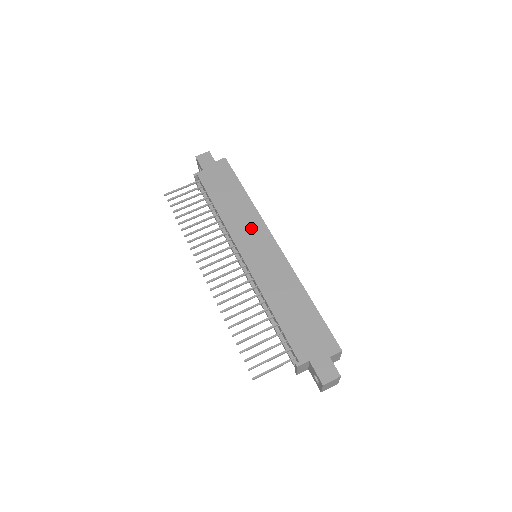
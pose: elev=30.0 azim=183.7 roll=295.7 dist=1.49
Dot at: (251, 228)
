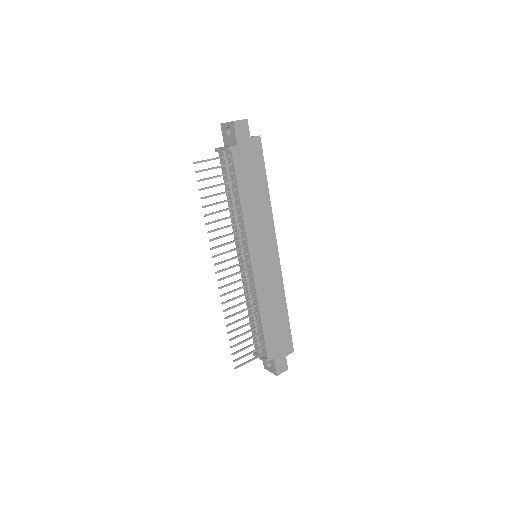
Dot at: (264, 233)
